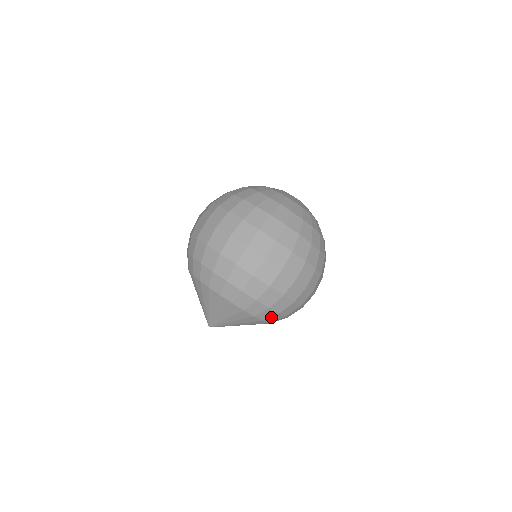
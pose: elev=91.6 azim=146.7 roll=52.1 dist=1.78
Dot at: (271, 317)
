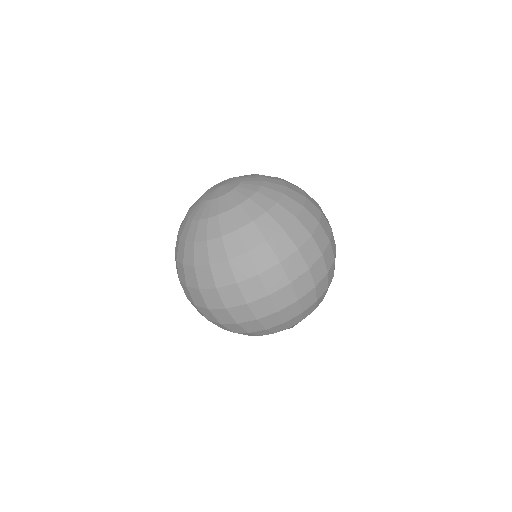
Dot at: (330, 283)
